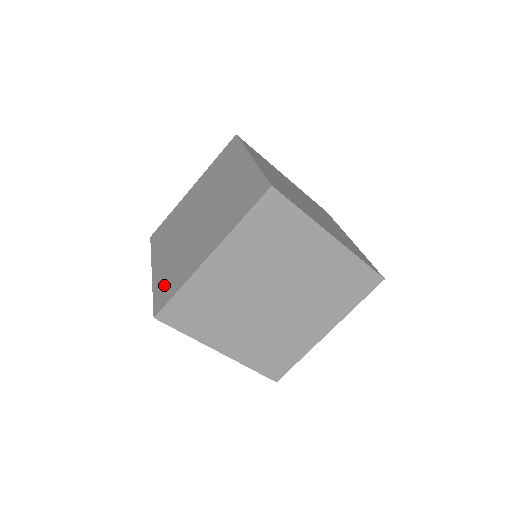
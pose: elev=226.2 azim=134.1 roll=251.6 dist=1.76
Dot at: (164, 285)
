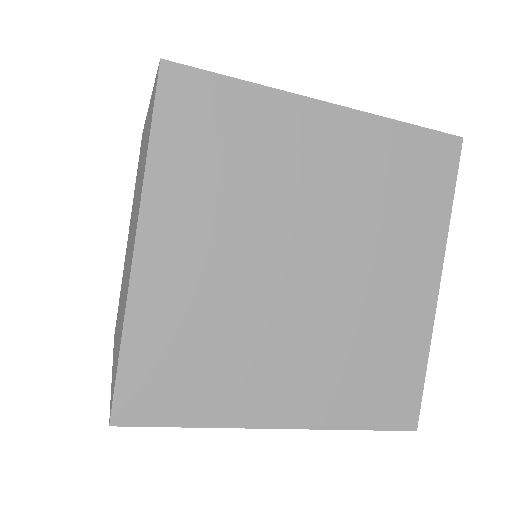
Dot at: (119, 302)
